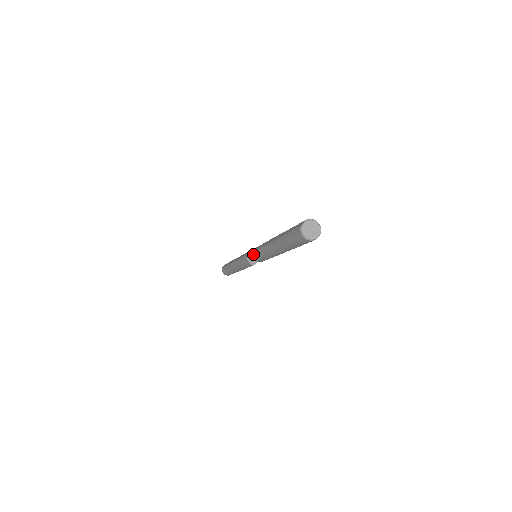
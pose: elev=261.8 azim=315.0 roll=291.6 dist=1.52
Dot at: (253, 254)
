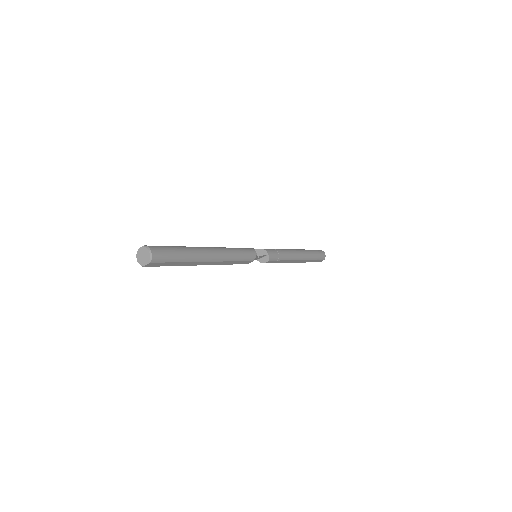
Dot at: occluded
